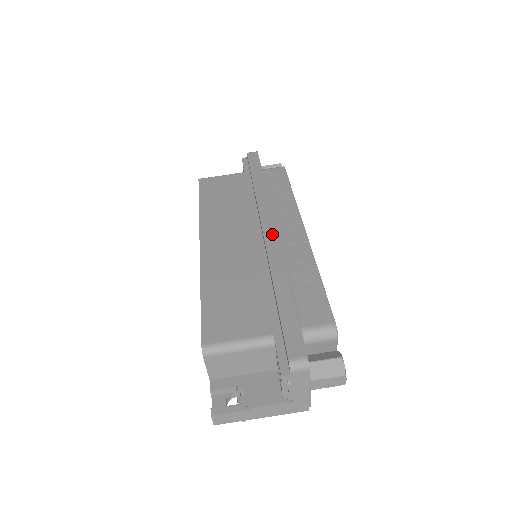
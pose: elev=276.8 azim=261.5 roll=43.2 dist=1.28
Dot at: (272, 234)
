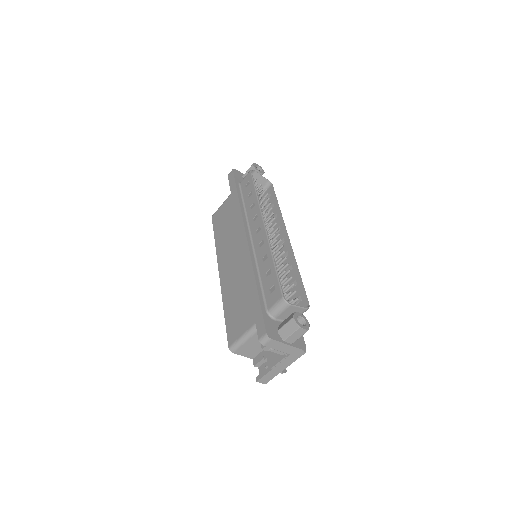
Dot at: (245, 245)
